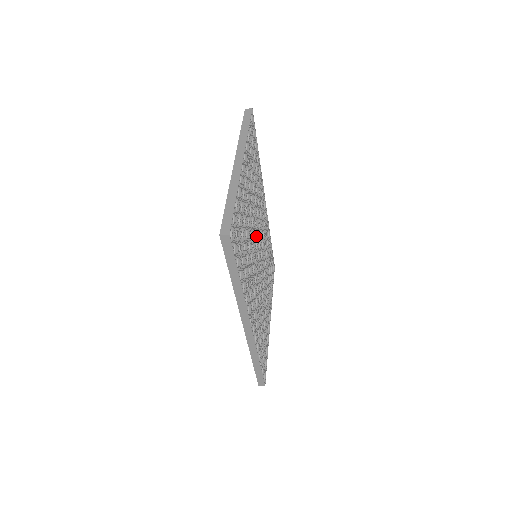
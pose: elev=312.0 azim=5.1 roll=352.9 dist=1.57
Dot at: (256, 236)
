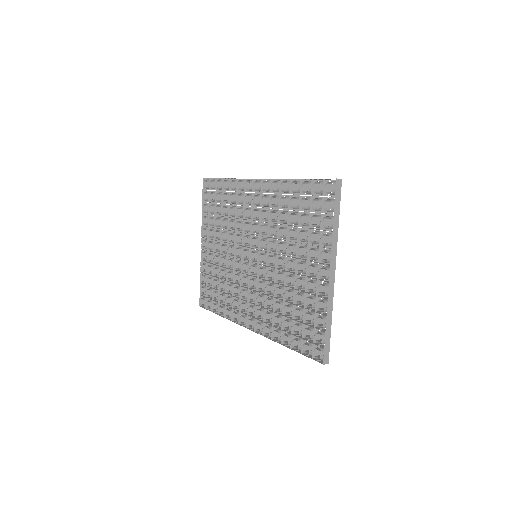
Dot at: occluded
